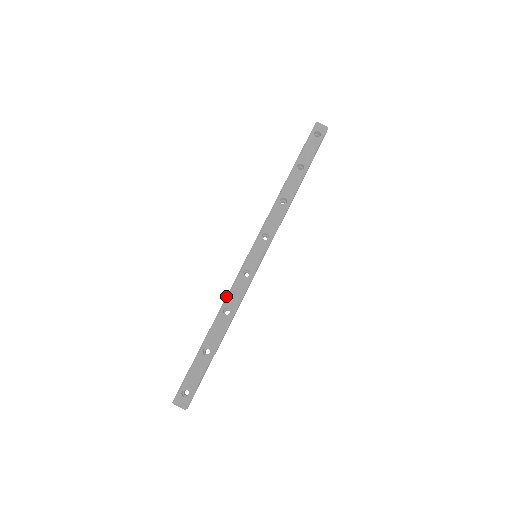
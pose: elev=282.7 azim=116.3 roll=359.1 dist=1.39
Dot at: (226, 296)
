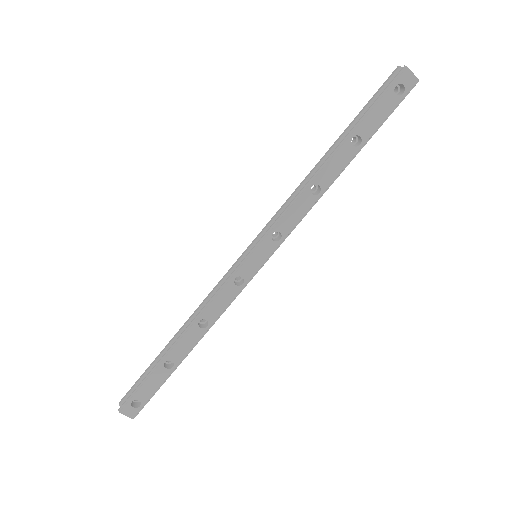
Dot at: (206, 304)
